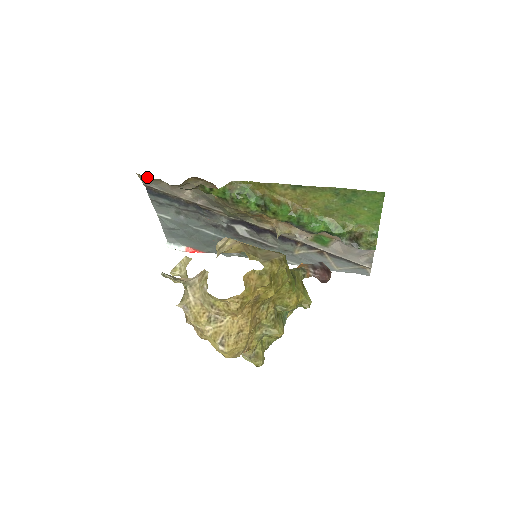
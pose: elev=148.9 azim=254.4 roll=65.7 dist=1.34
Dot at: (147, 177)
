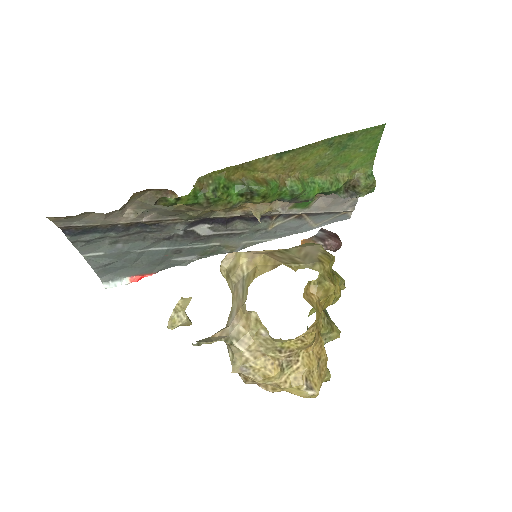
Dot at: (67, 216)
